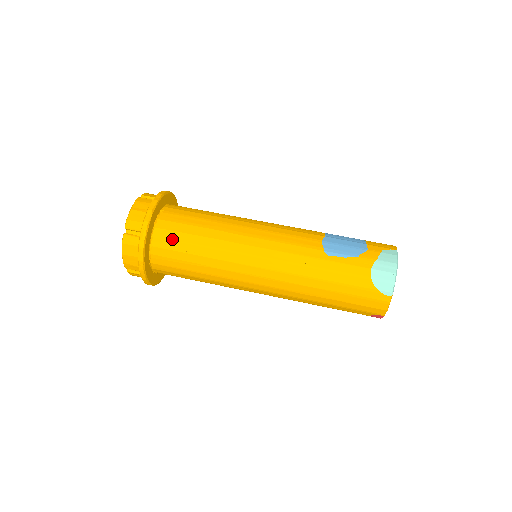
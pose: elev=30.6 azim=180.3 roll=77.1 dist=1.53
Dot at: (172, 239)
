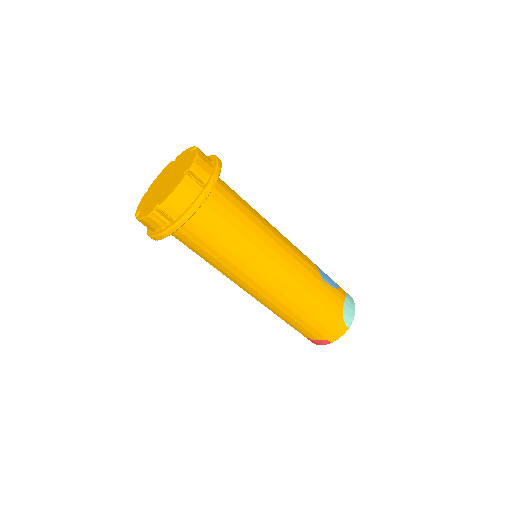
Dot at: (223, 205)
